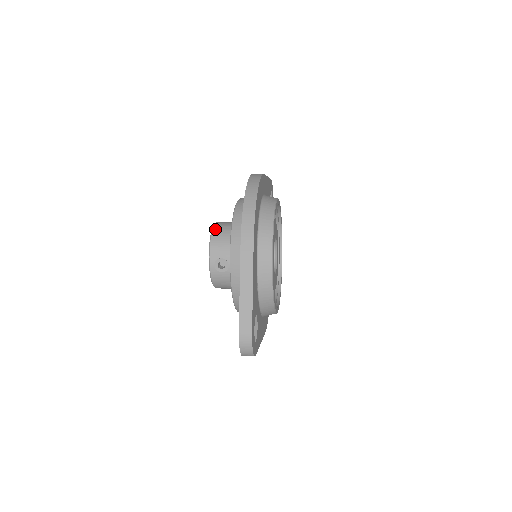
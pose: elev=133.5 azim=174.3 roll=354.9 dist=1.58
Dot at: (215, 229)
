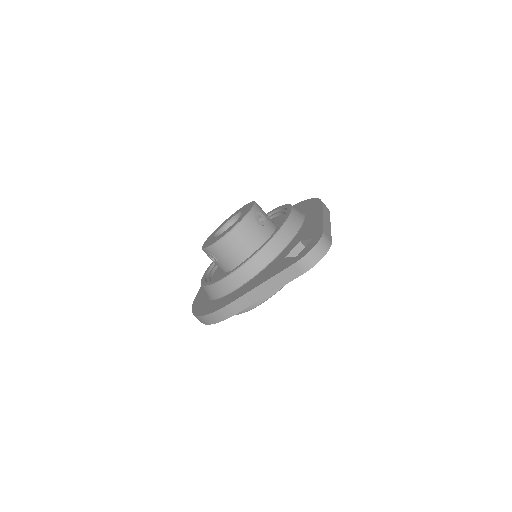
Dot at: occluded
